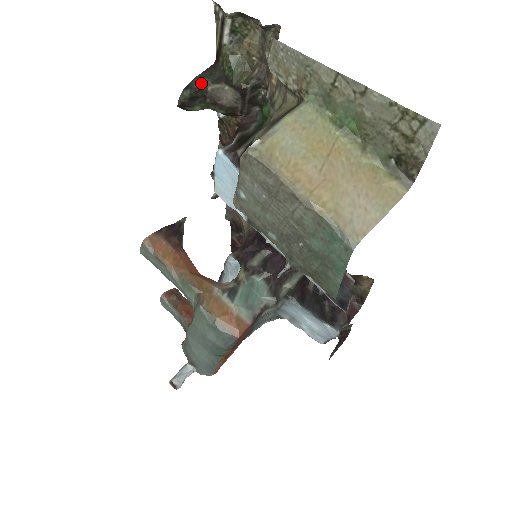
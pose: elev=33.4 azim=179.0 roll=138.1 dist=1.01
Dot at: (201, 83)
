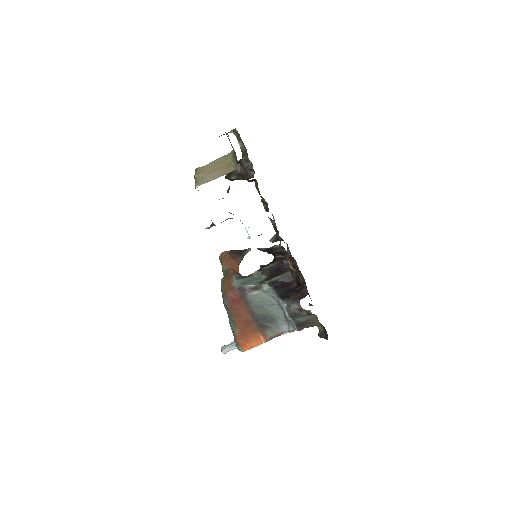
Dot at: occluded
